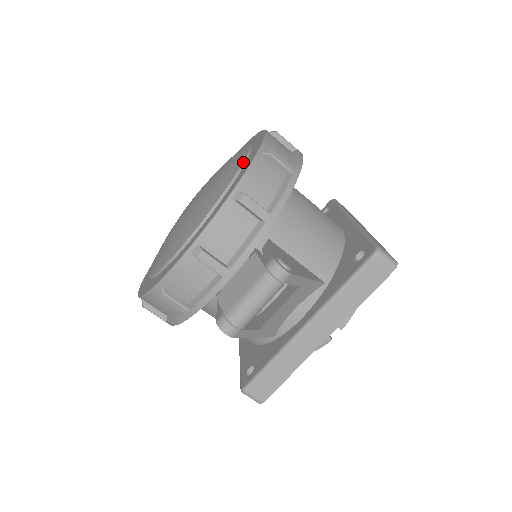
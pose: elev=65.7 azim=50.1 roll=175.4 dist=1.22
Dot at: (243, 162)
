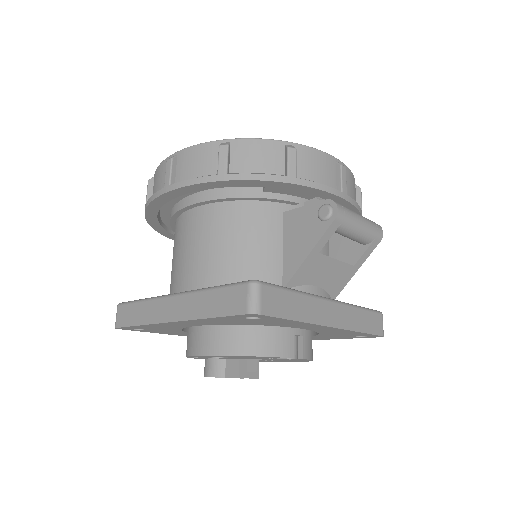
Dot at: occluded
